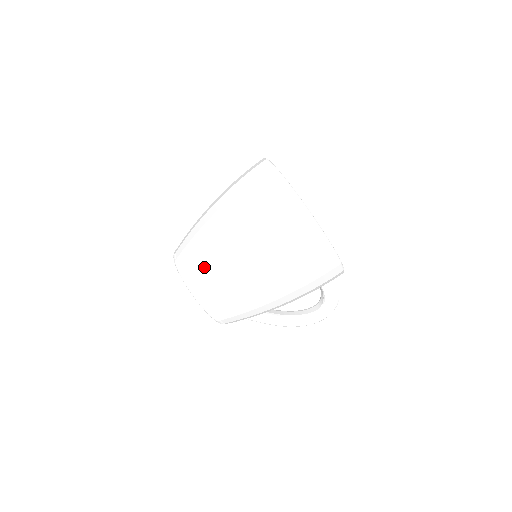
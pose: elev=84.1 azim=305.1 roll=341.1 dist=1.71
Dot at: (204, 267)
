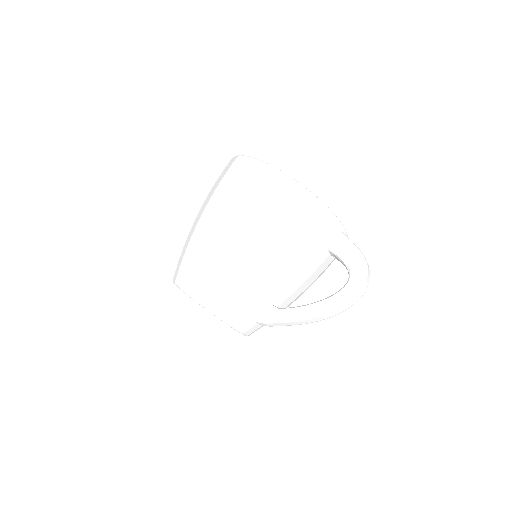
Dot at: (182, 255)
